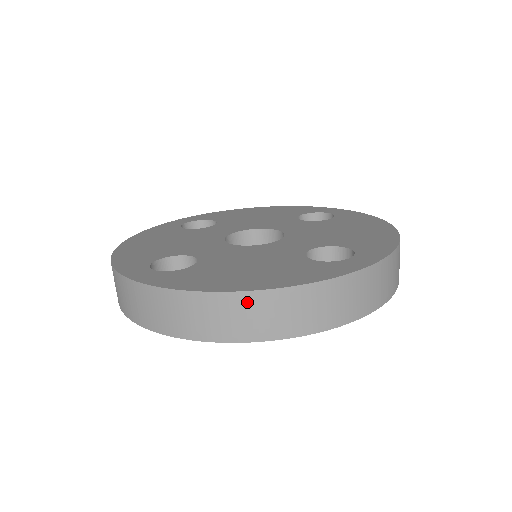
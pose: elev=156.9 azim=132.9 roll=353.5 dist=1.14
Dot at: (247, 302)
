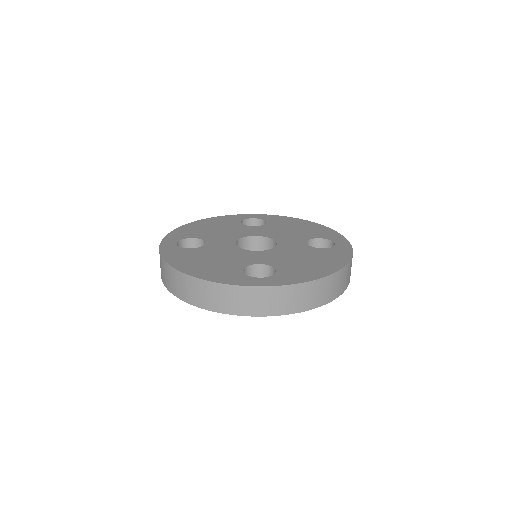
Dot at: (181, 278)
